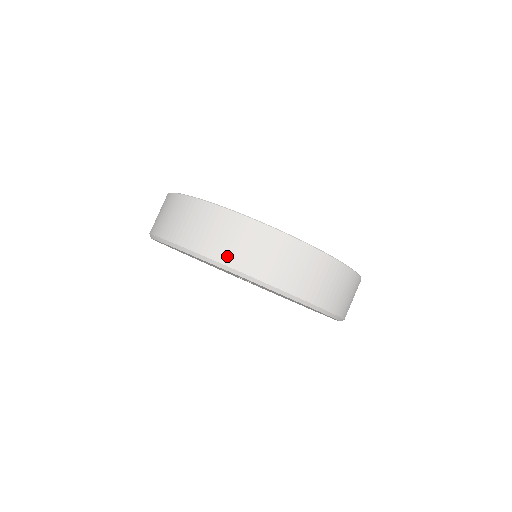
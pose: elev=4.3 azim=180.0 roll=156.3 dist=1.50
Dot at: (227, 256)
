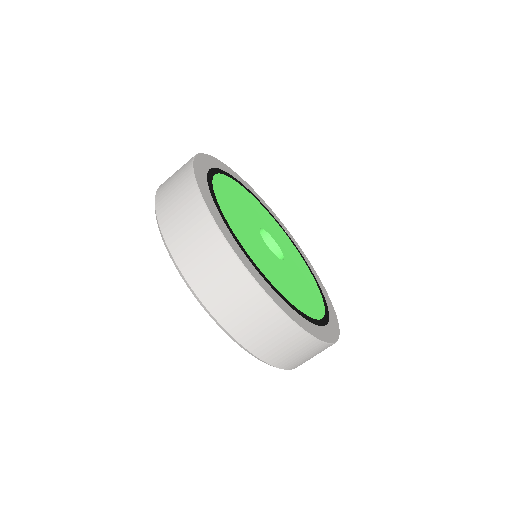
Dot at: (221, 312)
